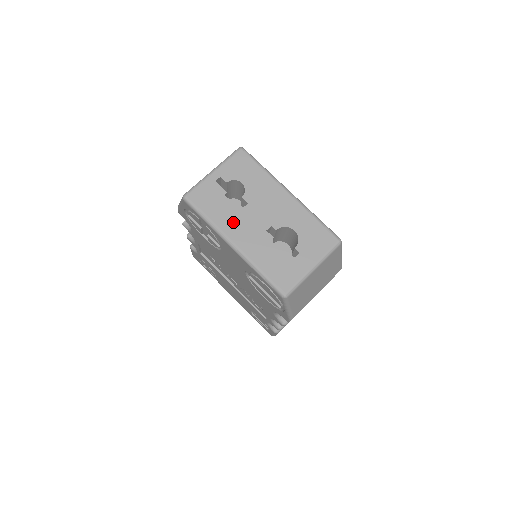
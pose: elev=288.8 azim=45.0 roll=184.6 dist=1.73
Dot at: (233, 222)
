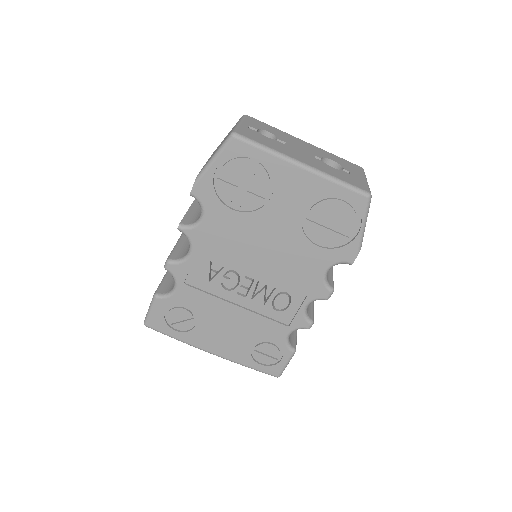
Dot at: (288, 151)
